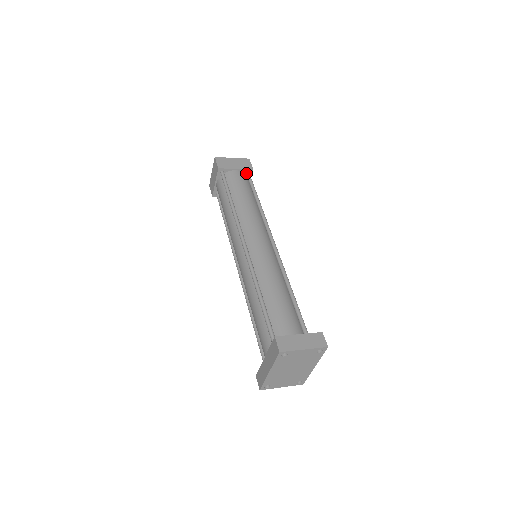
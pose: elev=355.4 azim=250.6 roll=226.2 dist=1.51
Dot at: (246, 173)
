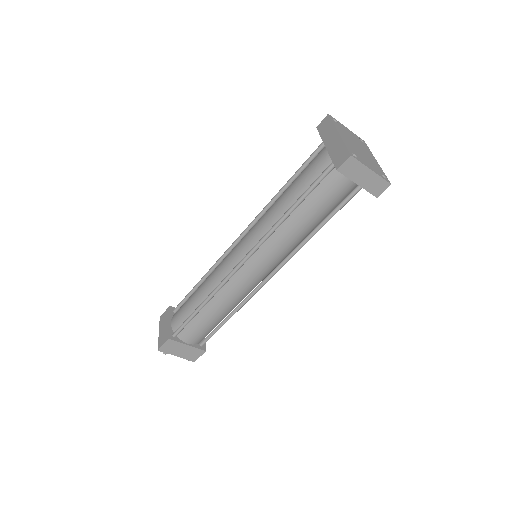
Dot at: occluded
